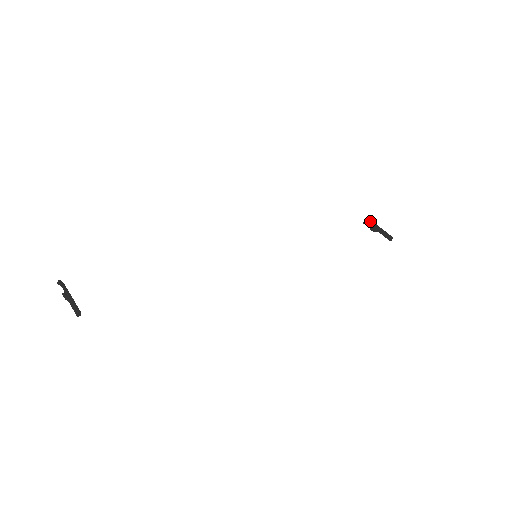
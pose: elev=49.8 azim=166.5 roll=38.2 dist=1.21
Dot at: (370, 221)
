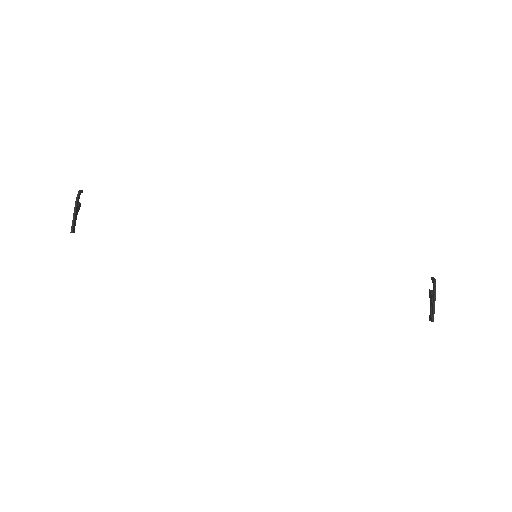
Dot at: (434, 285)
